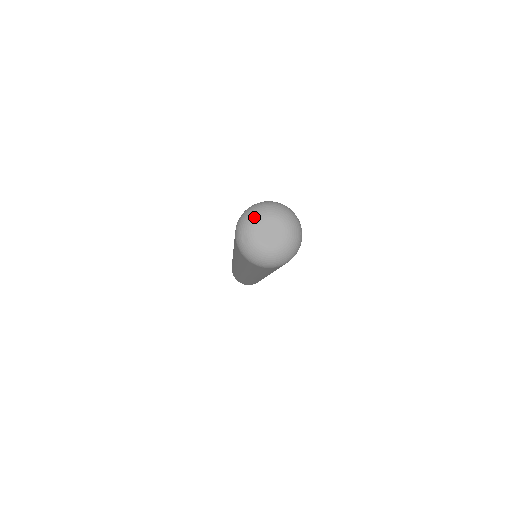
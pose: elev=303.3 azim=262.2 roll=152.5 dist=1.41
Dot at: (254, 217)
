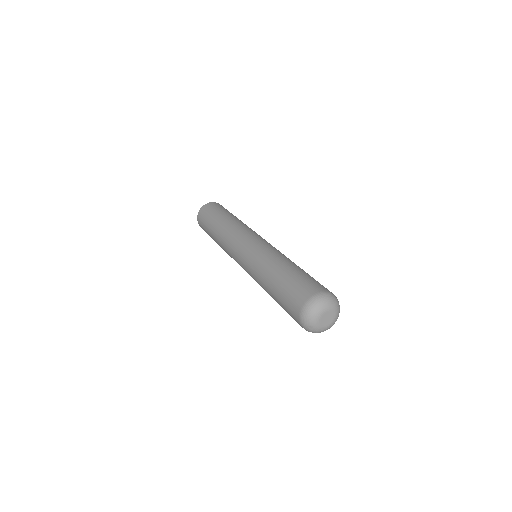
Dot at: (316, 316)
